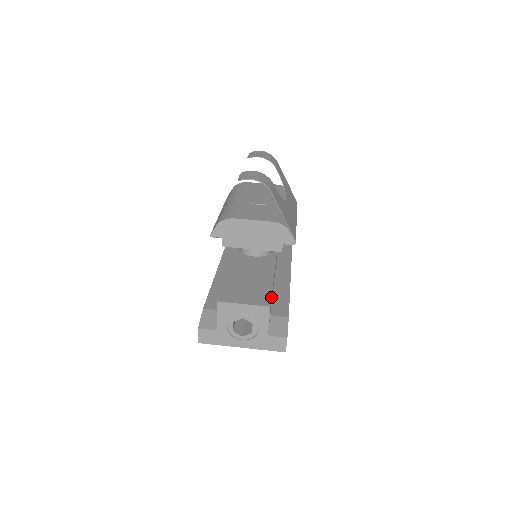
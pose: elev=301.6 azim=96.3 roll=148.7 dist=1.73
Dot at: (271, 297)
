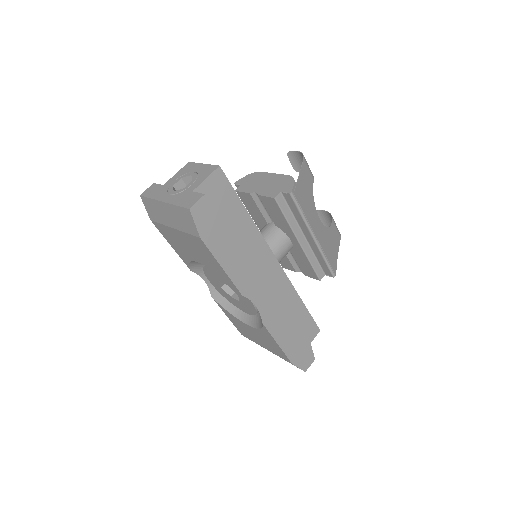
Dot at: occluded
